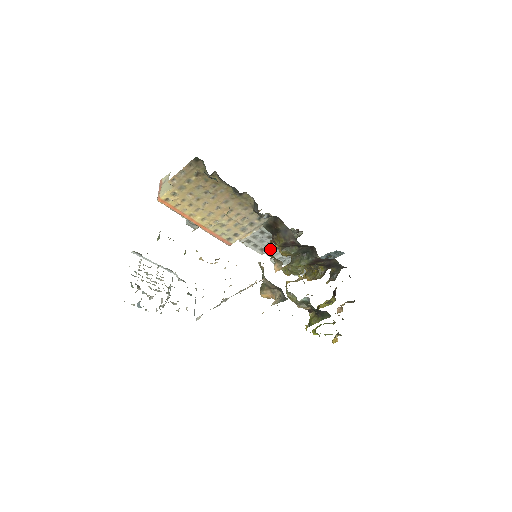
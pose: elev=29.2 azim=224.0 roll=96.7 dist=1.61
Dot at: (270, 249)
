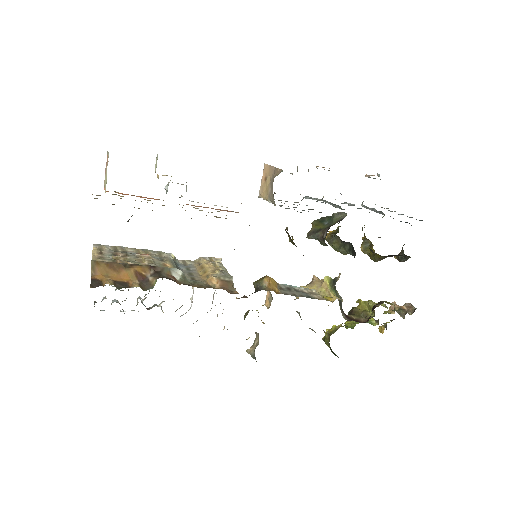
Dot at: (314, 198)
